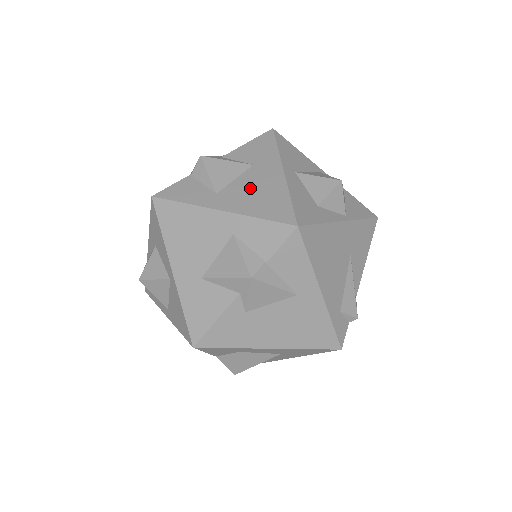
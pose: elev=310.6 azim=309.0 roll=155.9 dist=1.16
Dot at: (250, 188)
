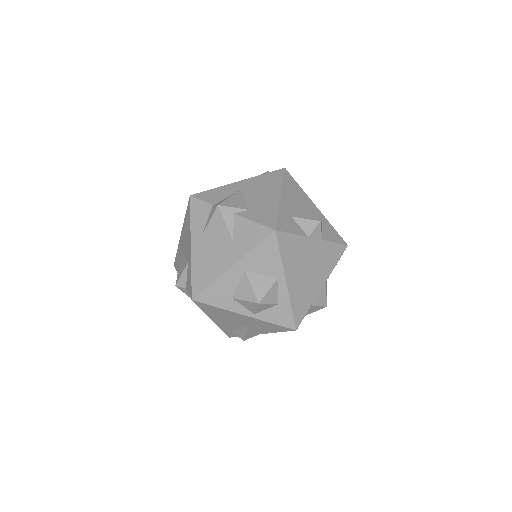
Dot at: (212, 253)
